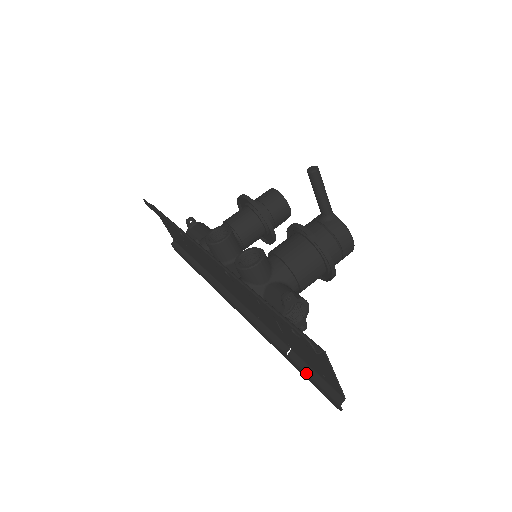
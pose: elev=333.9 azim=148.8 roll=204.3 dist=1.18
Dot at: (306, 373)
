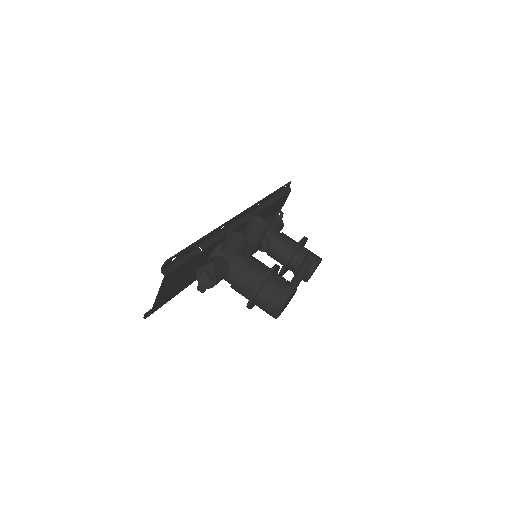
Dot at: occluded
